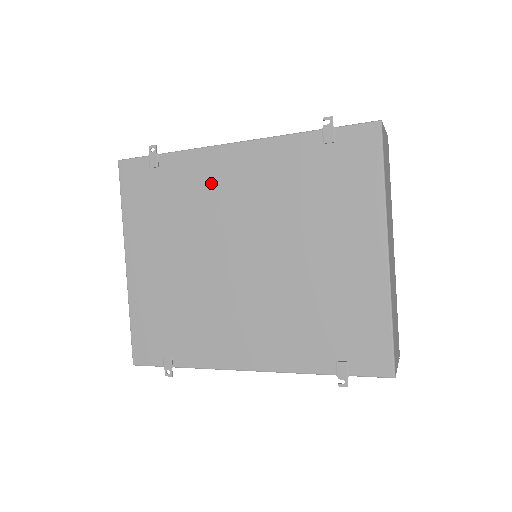
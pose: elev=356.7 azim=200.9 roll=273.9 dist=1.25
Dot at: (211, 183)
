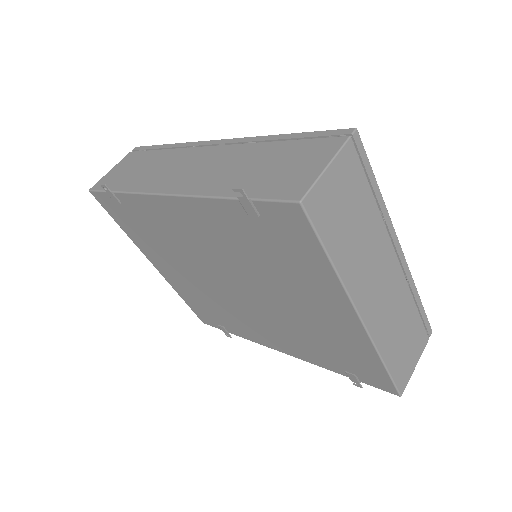
Dot at: (170, 225)
